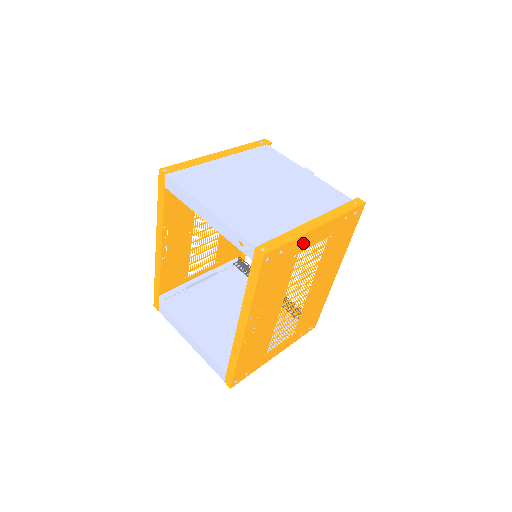
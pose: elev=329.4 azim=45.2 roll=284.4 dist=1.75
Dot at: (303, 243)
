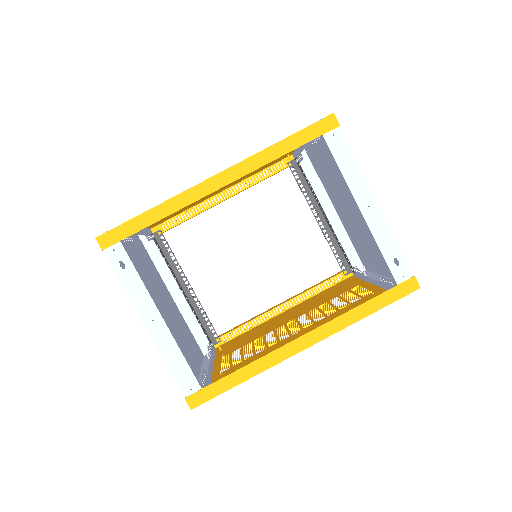
Dot at: occluded
